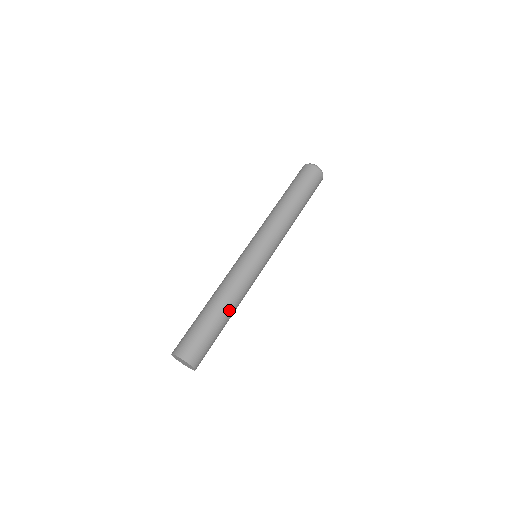
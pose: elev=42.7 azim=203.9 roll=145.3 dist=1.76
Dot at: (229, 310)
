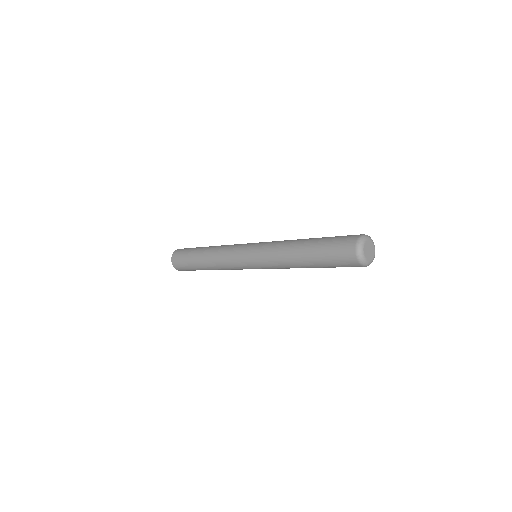
Dot at: (211, 269)
